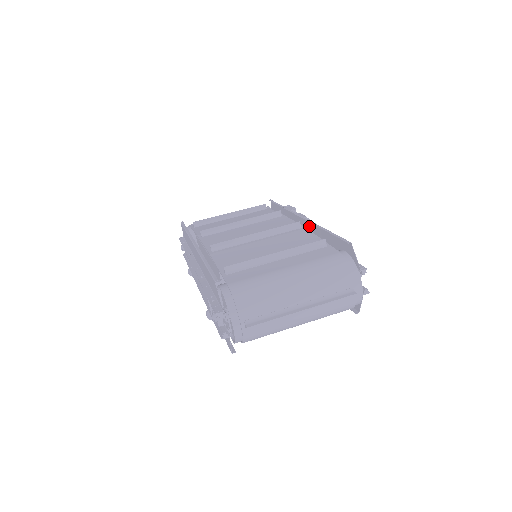
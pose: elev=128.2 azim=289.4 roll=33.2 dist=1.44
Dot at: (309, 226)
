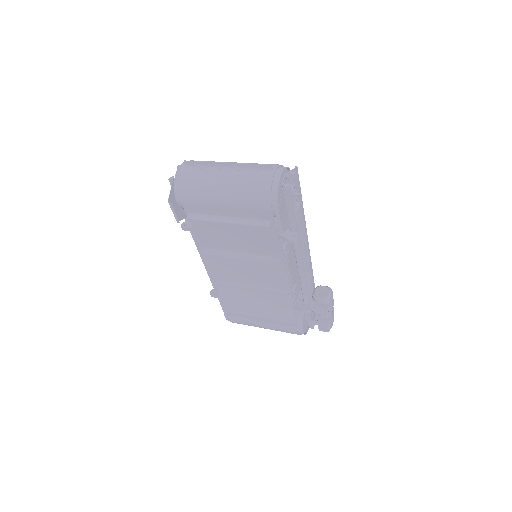
Dot at: occluded
